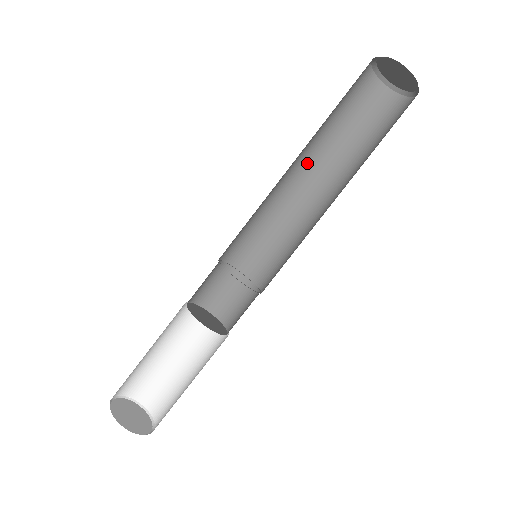
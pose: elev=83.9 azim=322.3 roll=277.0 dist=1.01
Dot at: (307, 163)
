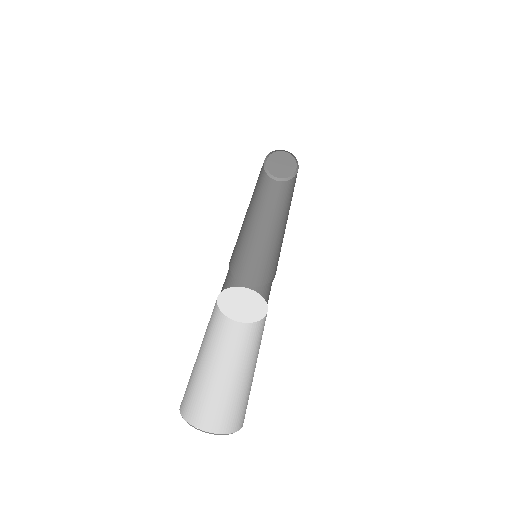
Dot at: (260, 219)
